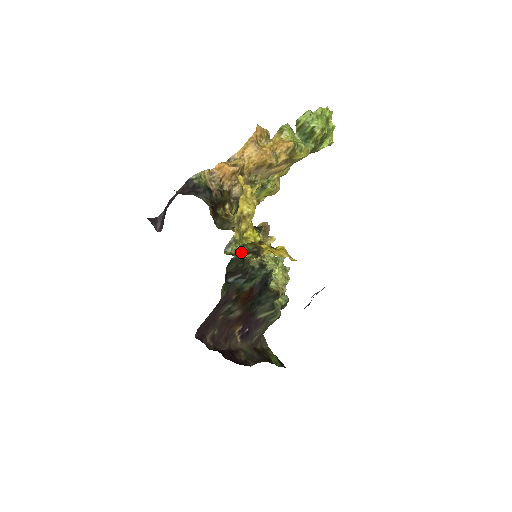
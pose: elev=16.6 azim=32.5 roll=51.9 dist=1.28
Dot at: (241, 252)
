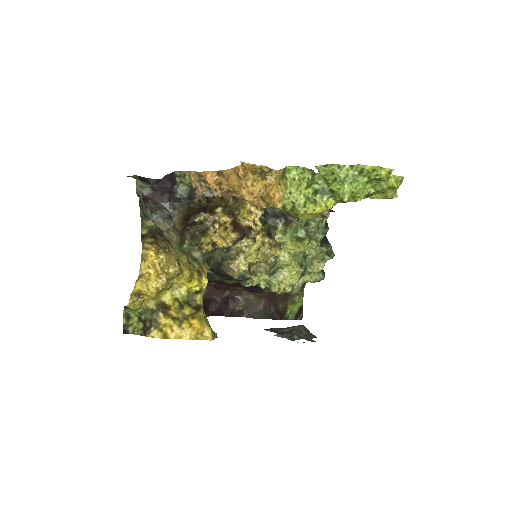
Dot at: (137, 317)
